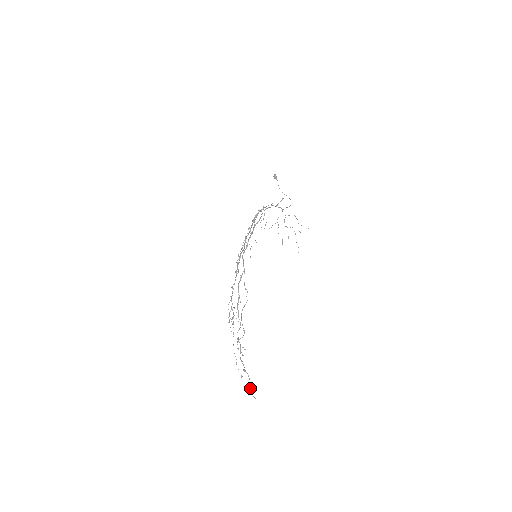
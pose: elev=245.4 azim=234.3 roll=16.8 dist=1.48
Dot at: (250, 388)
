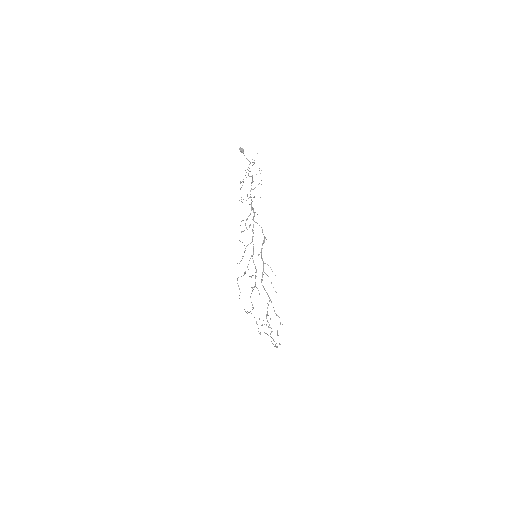
Dot at: (276, 347)
